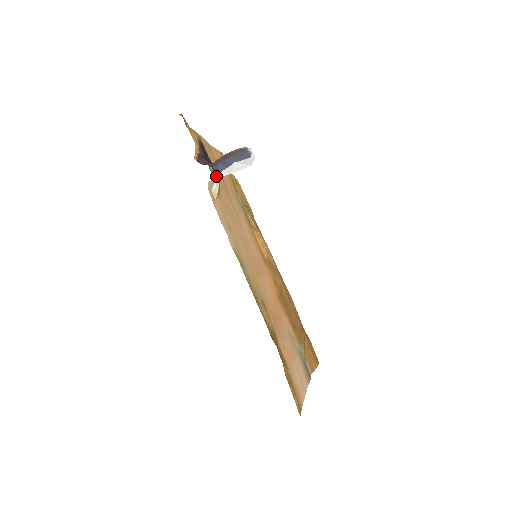
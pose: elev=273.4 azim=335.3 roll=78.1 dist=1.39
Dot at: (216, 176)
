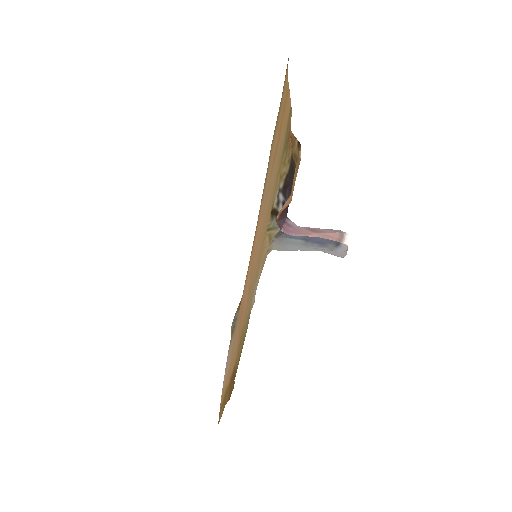
Dot at: occluded
